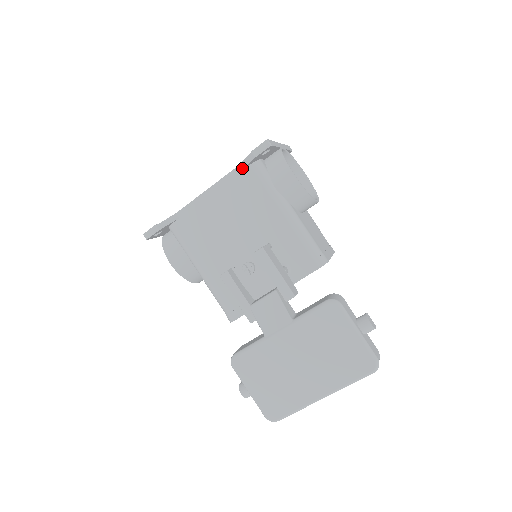
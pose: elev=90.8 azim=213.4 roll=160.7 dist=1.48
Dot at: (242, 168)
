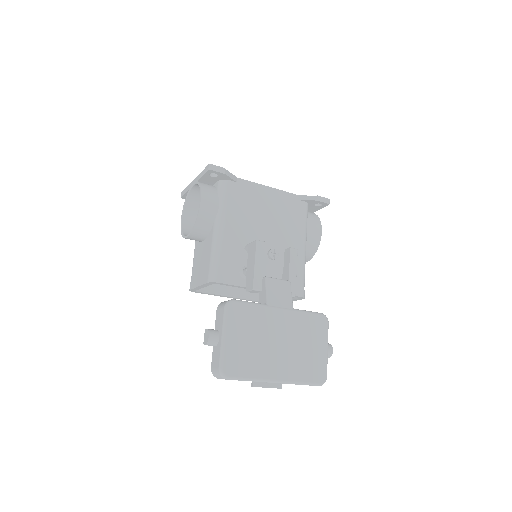
Dot at: (300, 198)
